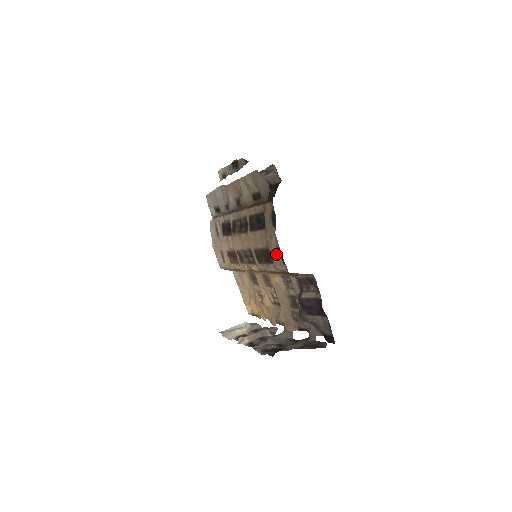
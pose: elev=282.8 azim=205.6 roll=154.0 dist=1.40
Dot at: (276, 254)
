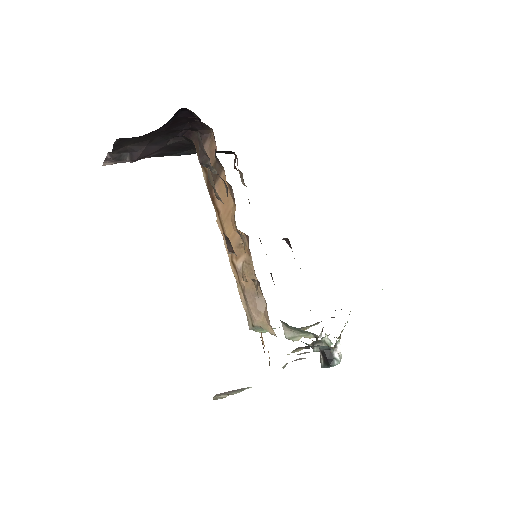
Dot at: occluded
